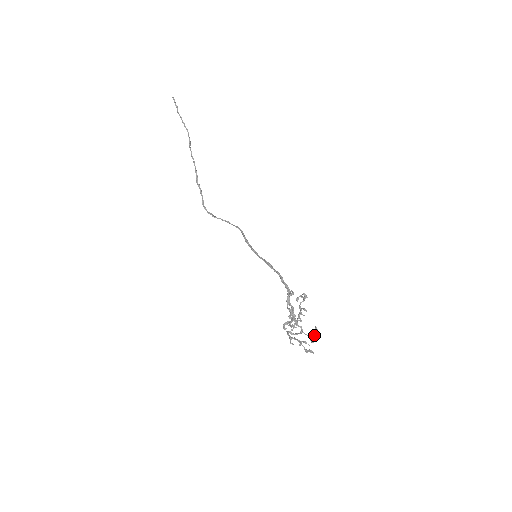
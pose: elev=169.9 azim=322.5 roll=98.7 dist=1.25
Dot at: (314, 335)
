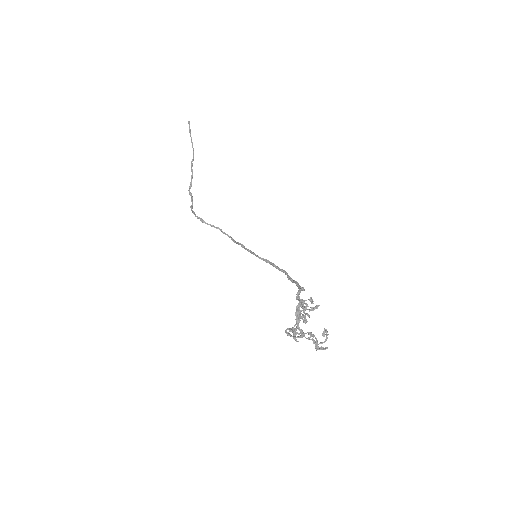
Dot at: (325, 334)
